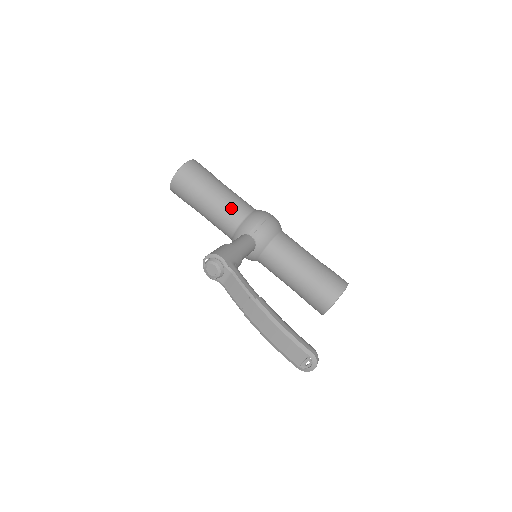
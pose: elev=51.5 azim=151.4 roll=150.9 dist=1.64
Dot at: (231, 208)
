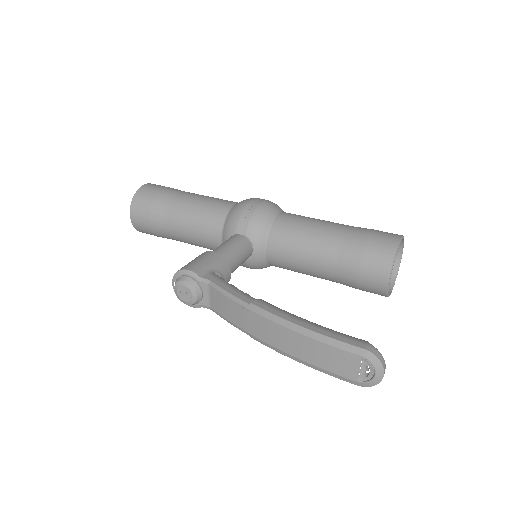
Dot at: (205, 213)
